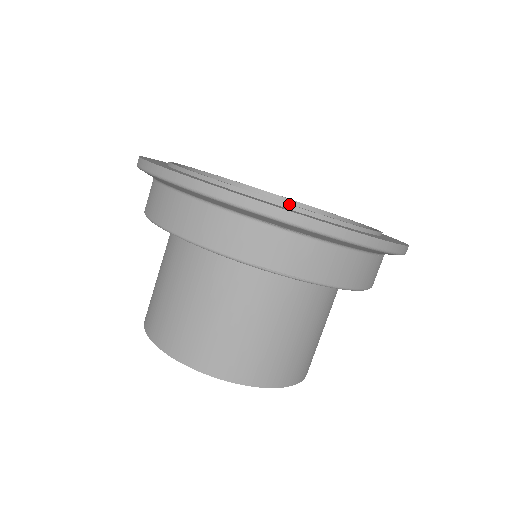
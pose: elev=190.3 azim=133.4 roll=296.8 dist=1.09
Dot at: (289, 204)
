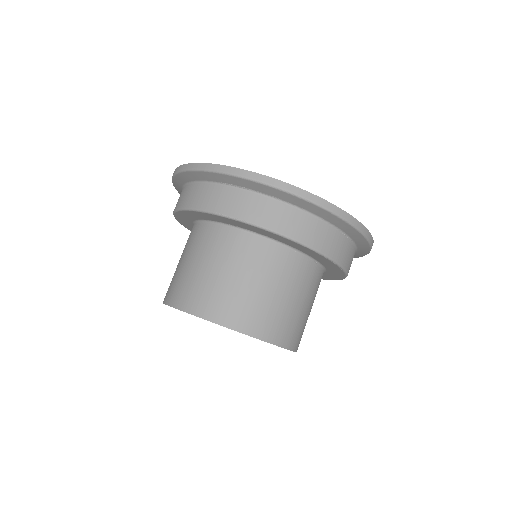
Dot at: occluded
